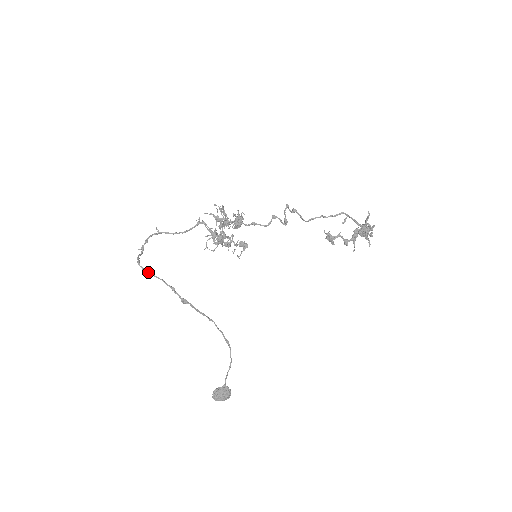
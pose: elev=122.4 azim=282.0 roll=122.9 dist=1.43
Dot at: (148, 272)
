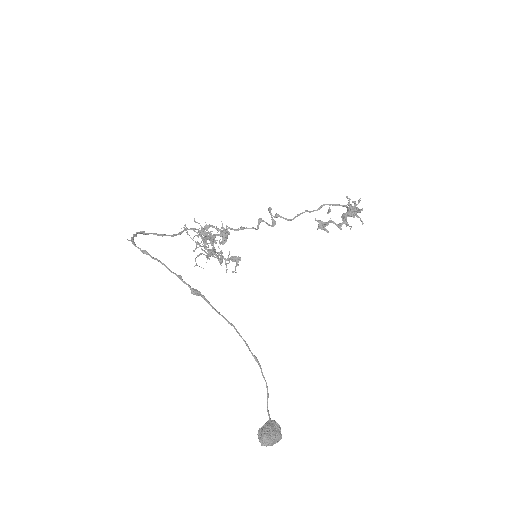
Dot at: (147, 254)
